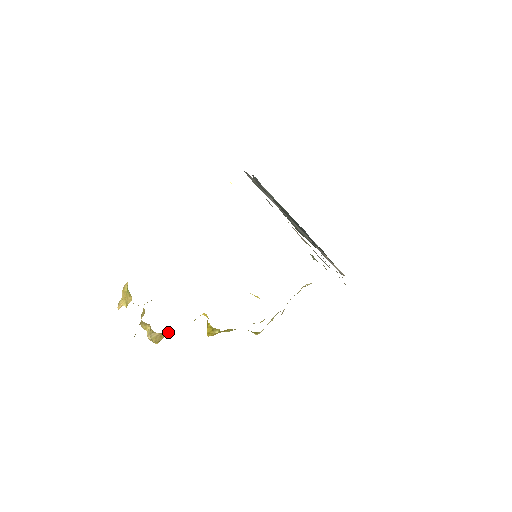
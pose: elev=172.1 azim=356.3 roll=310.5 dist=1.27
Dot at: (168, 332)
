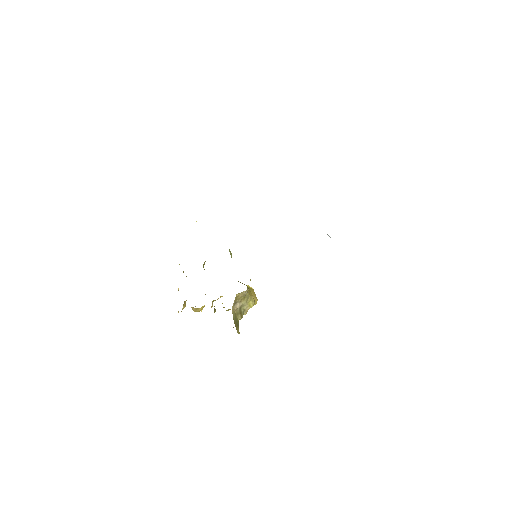
Dot at: (202, 306)
